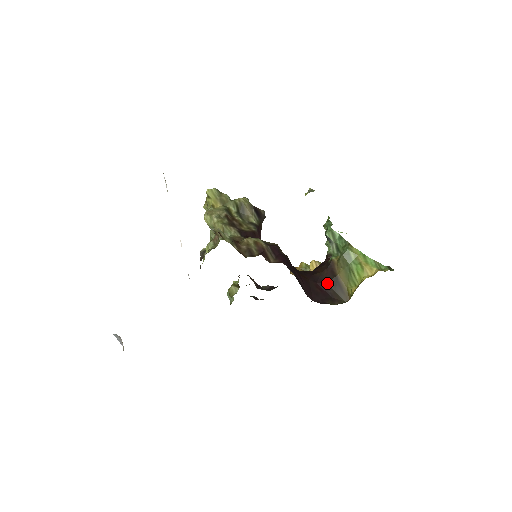
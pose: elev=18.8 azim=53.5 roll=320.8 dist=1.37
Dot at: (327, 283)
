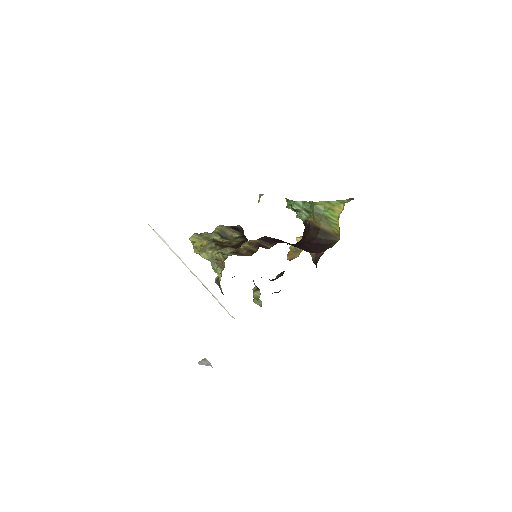
Dot at: (317, 238)
